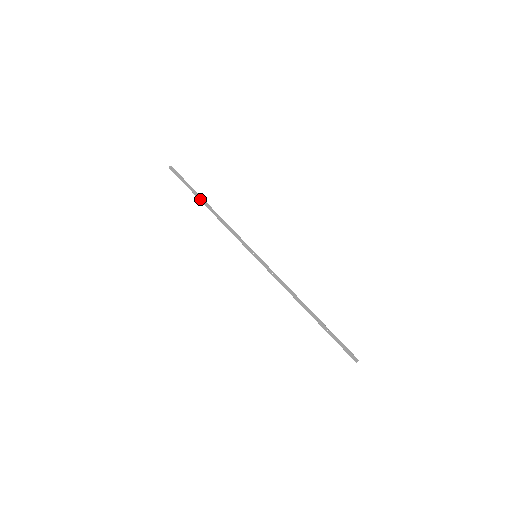
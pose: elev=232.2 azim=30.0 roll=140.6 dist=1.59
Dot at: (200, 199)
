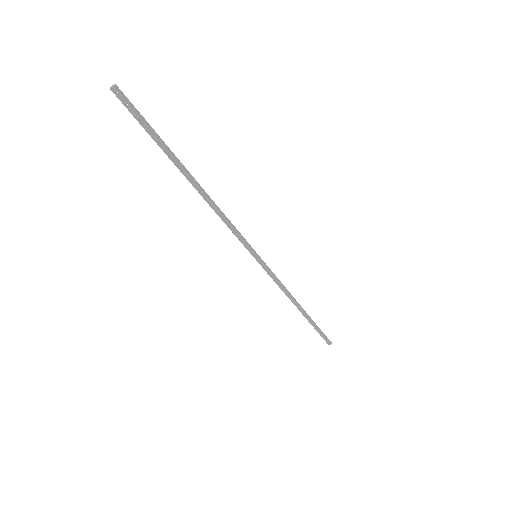
Dot at: (180, 168)
